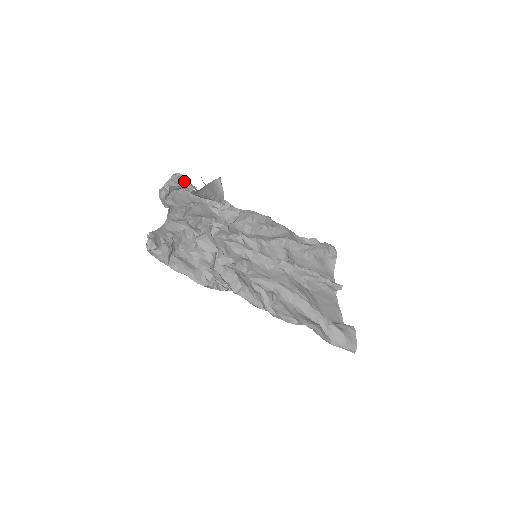
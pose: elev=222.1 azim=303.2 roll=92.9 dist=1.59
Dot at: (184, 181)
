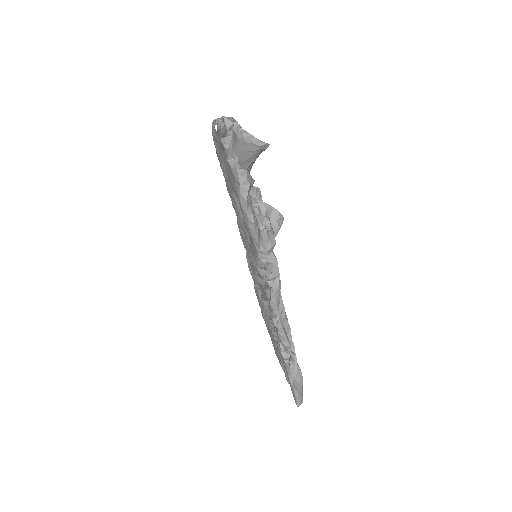
Dot at: (246, 131)
